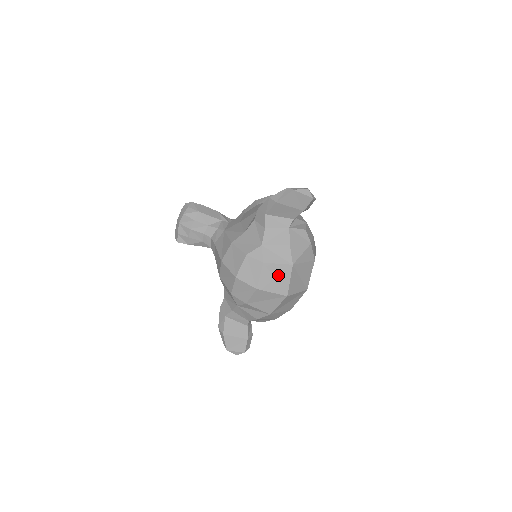
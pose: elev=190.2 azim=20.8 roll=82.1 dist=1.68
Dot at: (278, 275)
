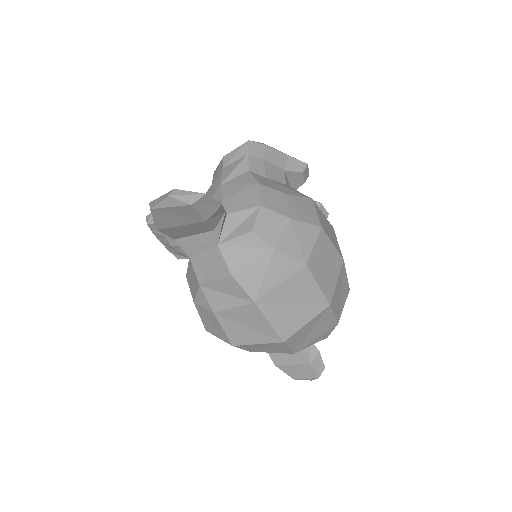
Dot at: (247, 321)
